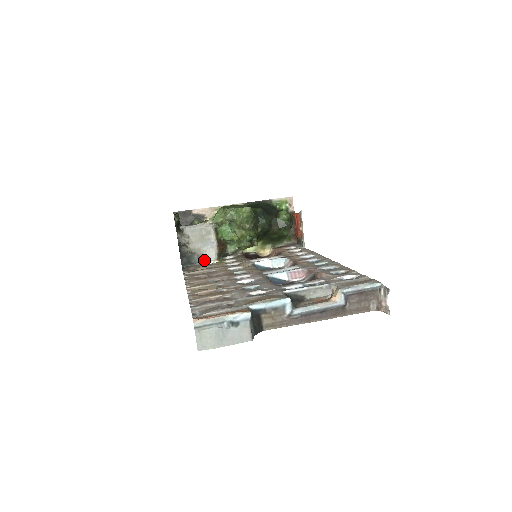
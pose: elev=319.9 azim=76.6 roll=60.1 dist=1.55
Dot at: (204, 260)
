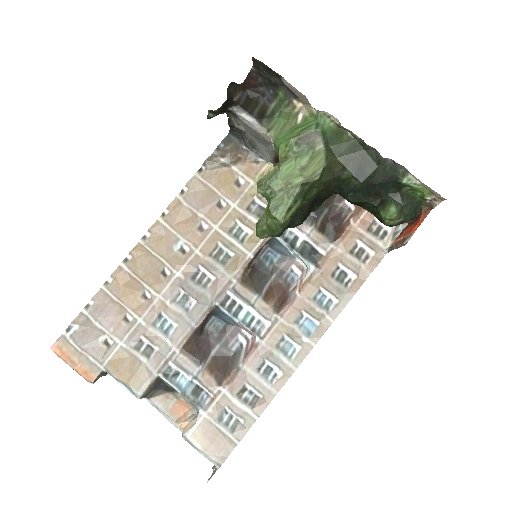
Dot at: (256, 151)
